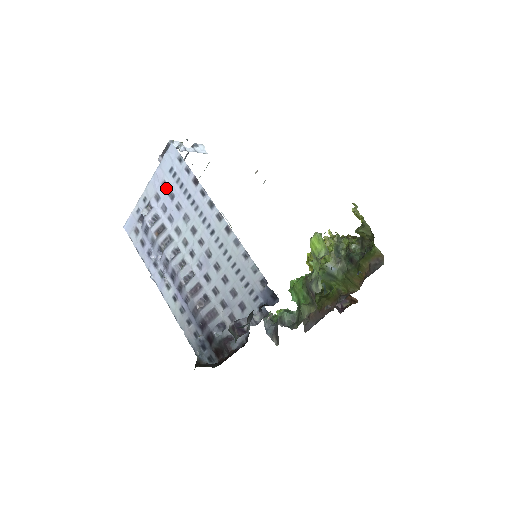
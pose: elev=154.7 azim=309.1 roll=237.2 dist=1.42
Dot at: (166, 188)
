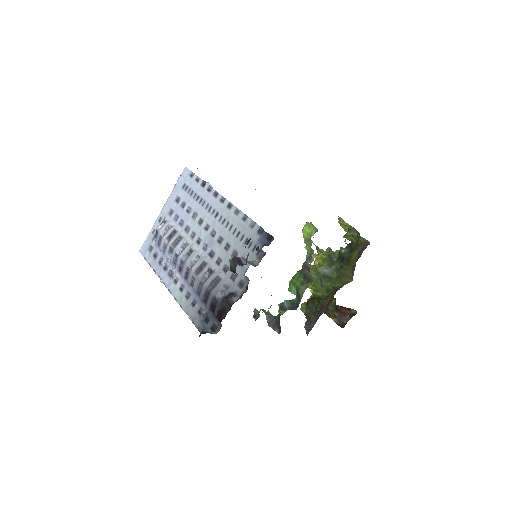
Dot at: (179, 201)
